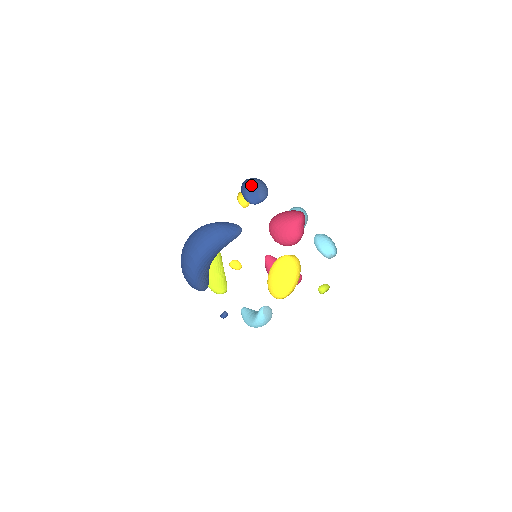
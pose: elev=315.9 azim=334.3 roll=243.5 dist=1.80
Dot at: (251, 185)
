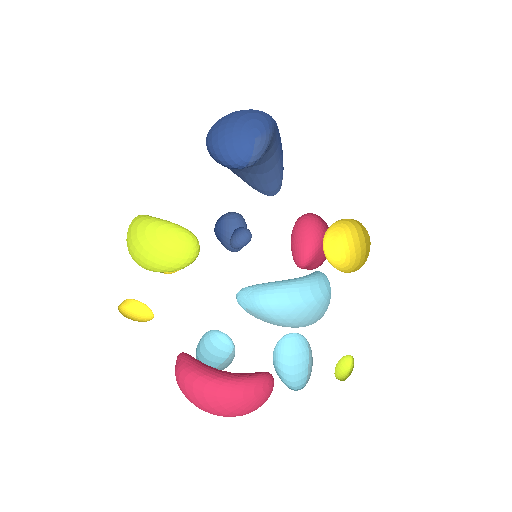
Dot at: (218, 235)
